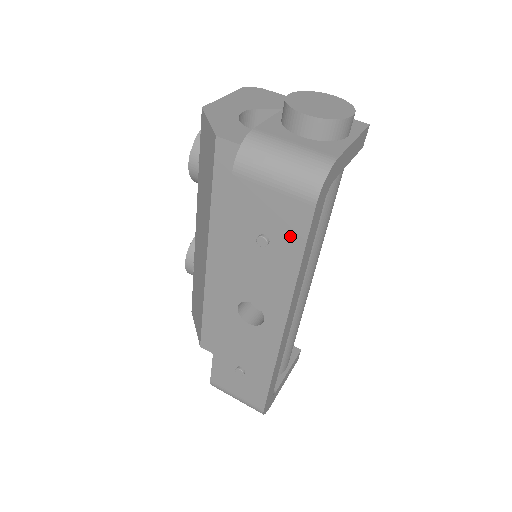
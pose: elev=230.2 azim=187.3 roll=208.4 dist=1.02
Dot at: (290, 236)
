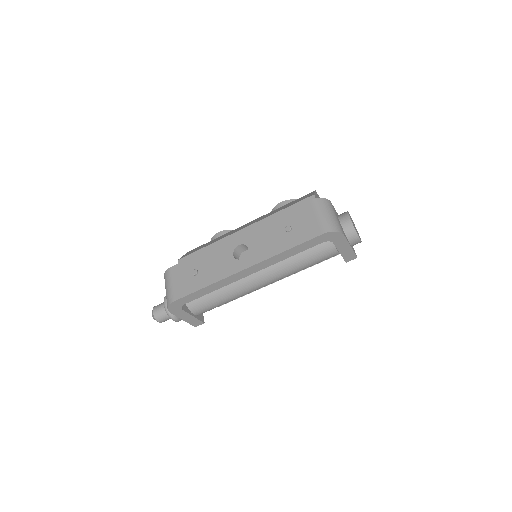
Dot at: (300, 236)
